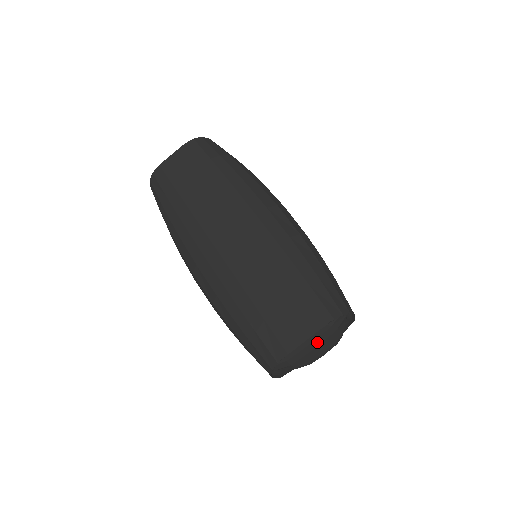
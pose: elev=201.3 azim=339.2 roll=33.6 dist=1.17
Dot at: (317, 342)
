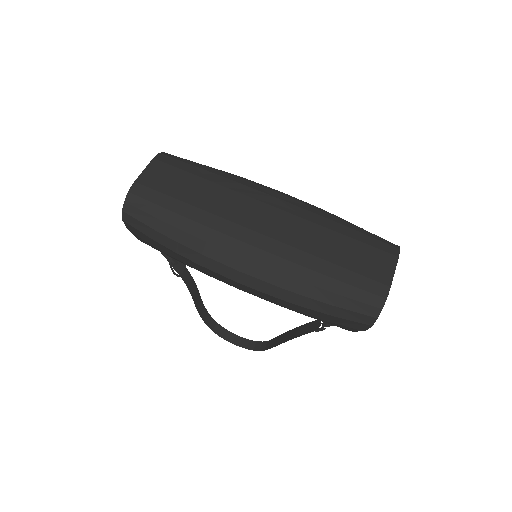
Dot at: occluded
